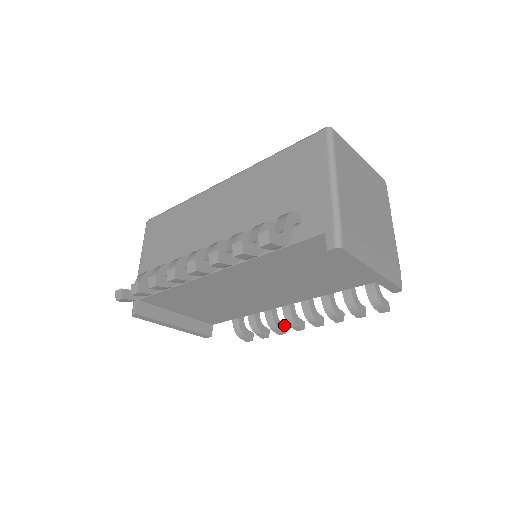
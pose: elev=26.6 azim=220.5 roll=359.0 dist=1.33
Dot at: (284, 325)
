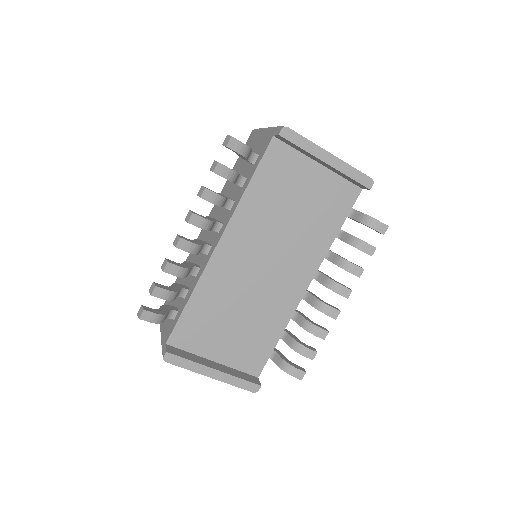
Dot at: (323, 327)
